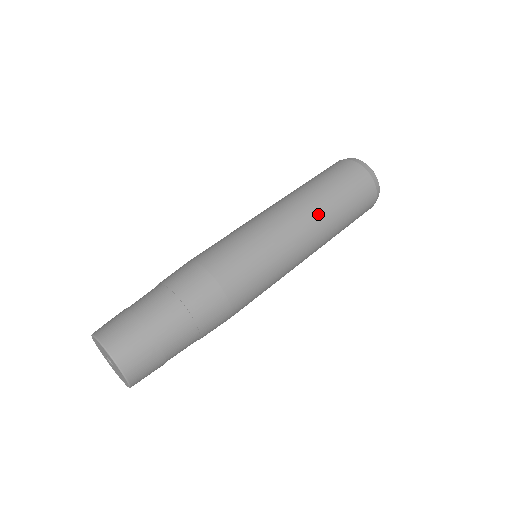
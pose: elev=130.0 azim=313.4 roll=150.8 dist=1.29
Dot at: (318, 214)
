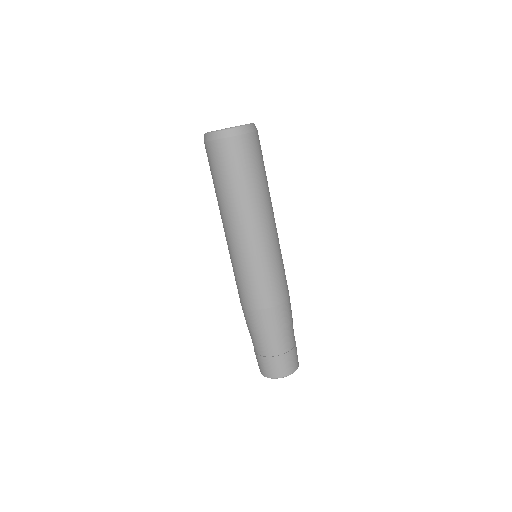
Dot at: (265, 205)
